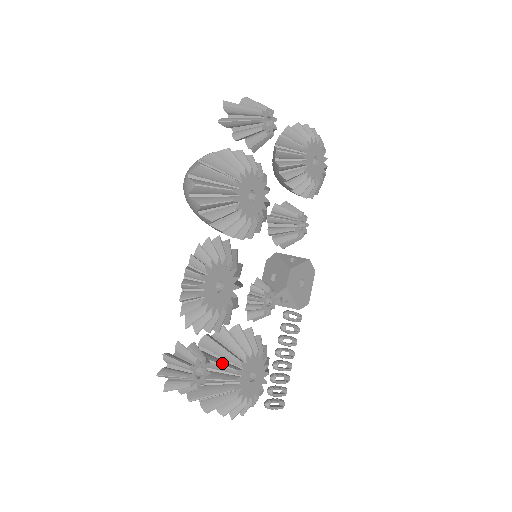
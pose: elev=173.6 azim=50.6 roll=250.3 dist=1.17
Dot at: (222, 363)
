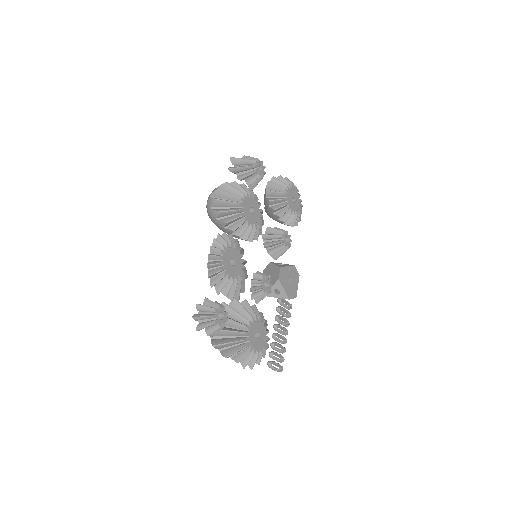
Dot at: (235, 321)
